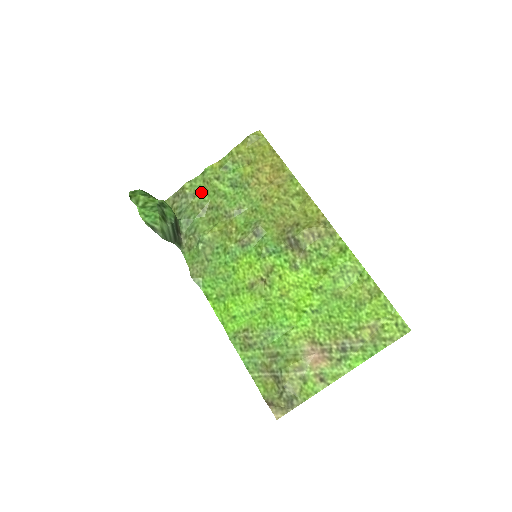
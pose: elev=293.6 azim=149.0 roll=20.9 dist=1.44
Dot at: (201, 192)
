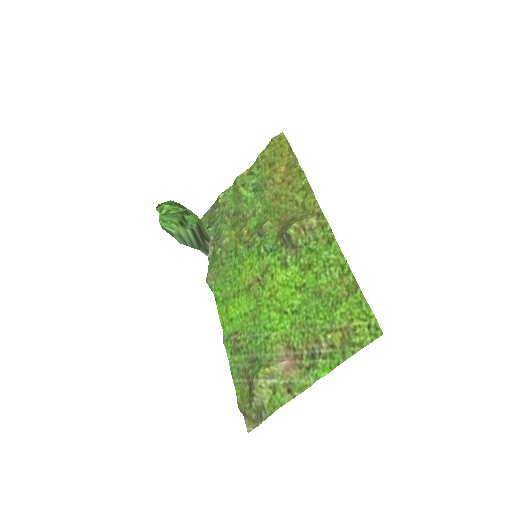
Dot at: (230, 200)
